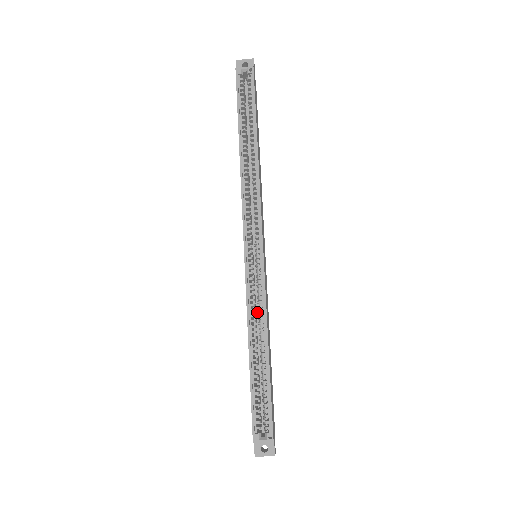
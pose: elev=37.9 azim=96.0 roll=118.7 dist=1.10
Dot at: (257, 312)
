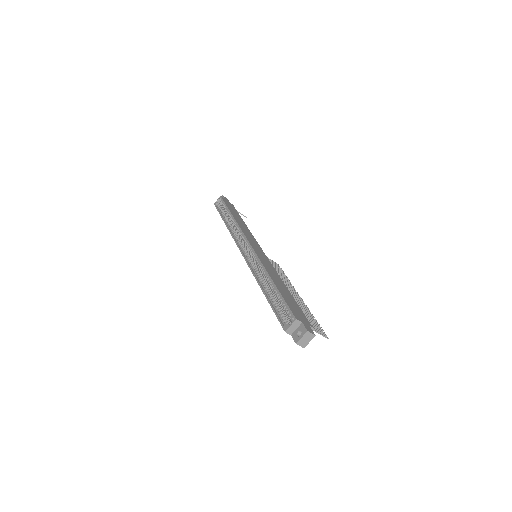
Dot at: occluded
